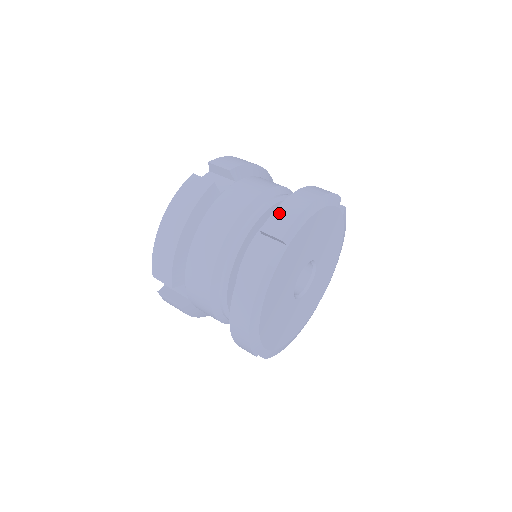
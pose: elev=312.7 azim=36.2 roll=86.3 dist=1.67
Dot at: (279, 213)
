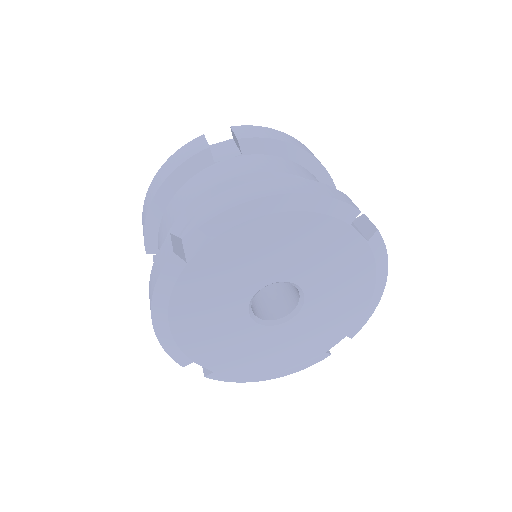
Dot at: (223, 196)
